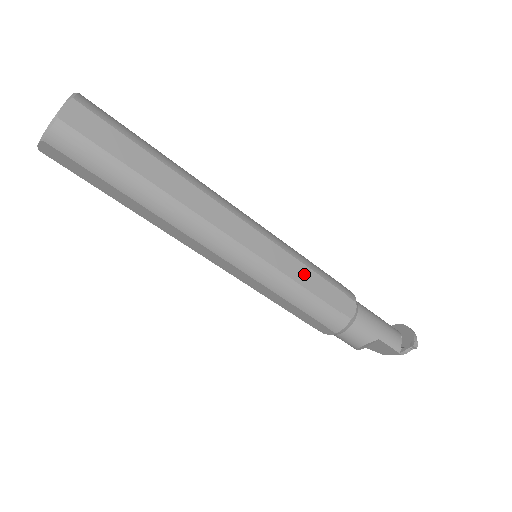
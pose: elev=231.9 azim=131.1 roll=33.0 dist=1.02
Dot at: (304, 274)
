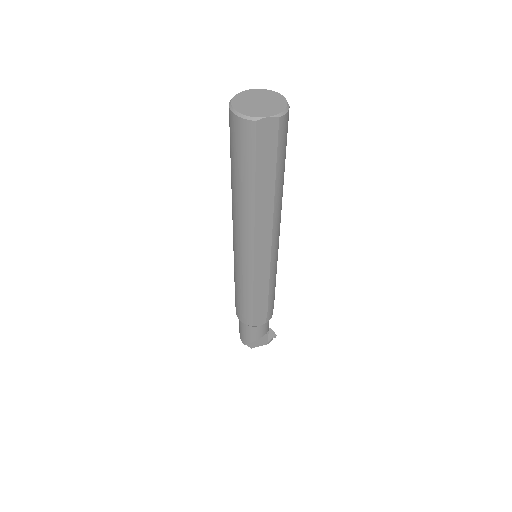
Dot at: occluded
